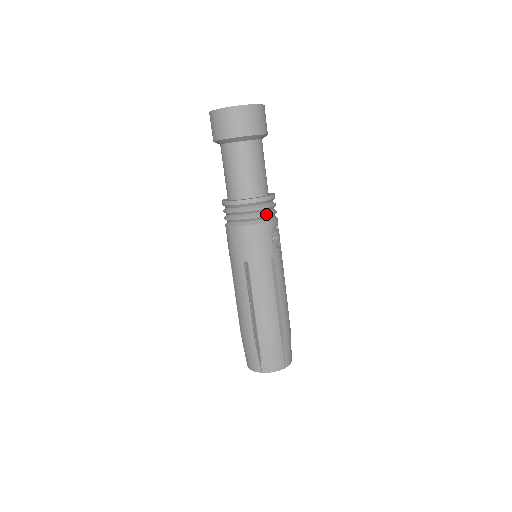
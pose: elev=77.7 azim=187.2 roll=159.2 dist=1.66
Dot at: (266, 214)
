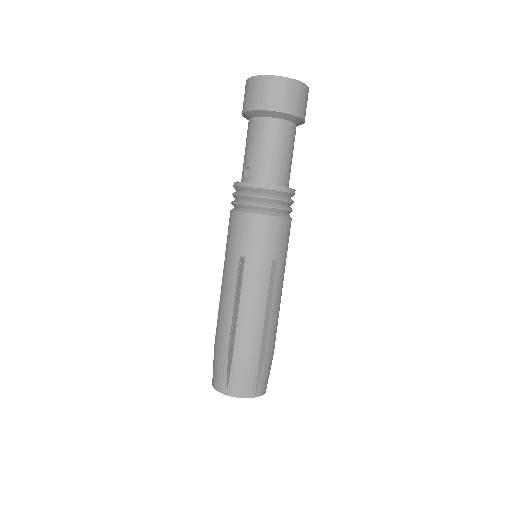
Dot at: occluded
